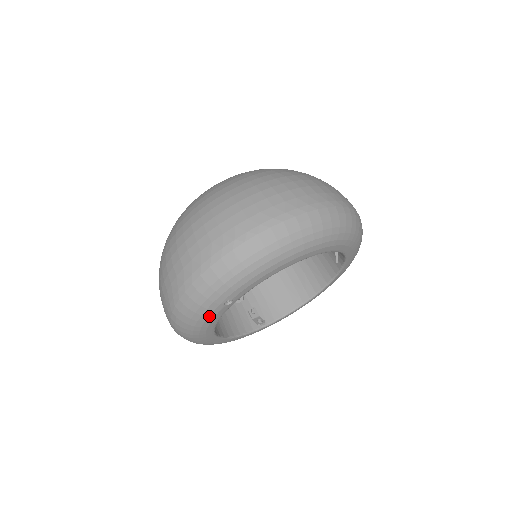
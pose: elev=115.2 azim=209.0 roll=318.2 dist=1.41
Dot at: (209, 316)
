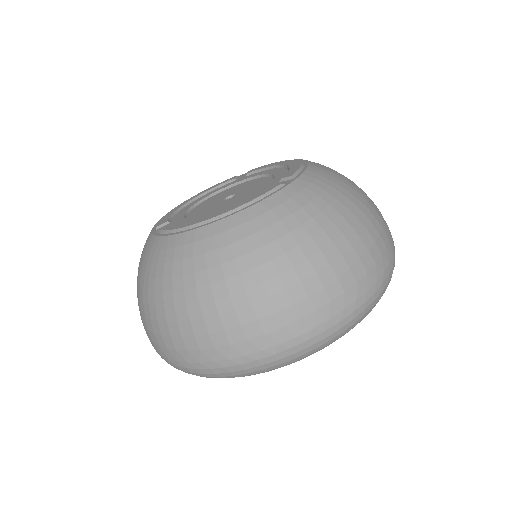
Dot at: occluded
